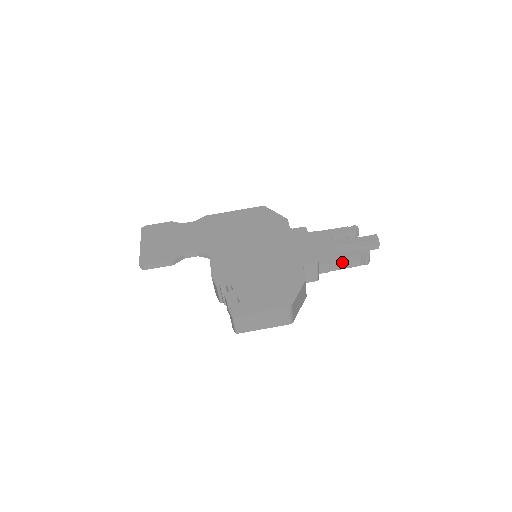
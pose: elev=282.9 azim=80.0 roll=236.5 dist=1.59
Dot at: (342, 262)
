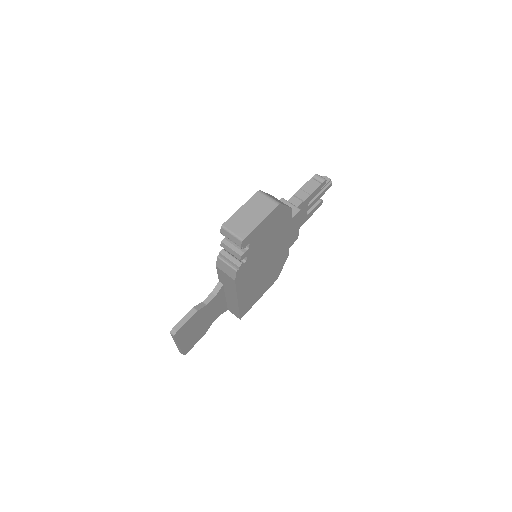
Dot at: (303, 190)
